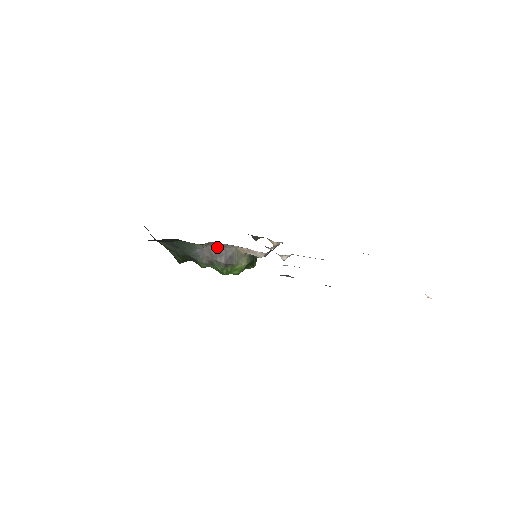
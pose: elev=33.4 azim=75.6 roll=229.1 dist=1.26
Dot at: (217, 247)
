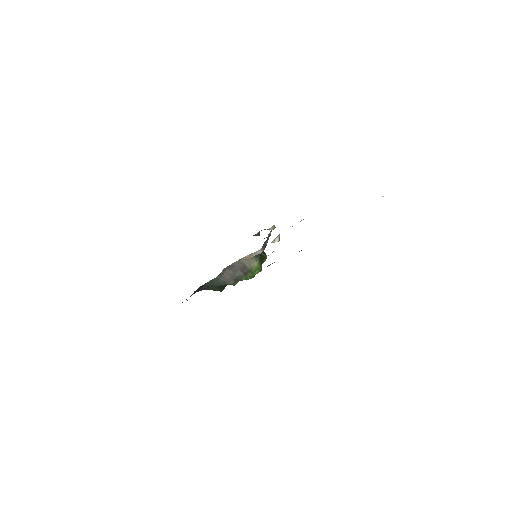
Dot at: (230, 268)
